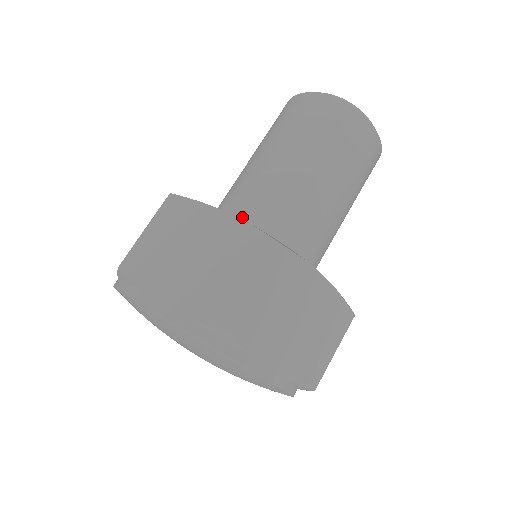
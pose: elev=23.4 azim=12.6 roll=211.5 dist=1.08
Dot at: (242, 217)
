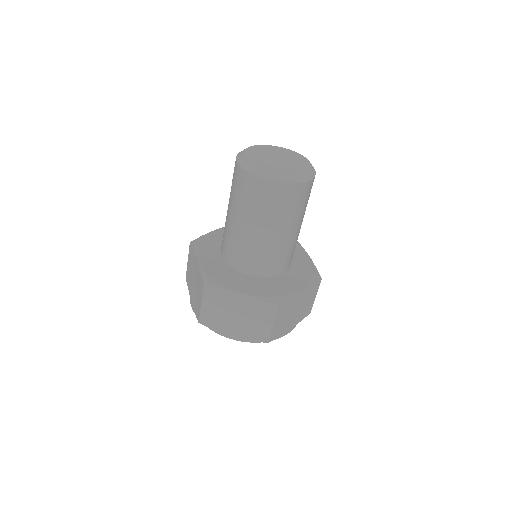
Dot at: (222, 249)
